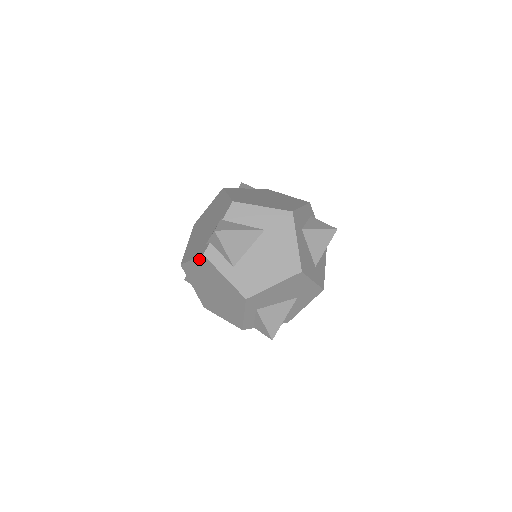
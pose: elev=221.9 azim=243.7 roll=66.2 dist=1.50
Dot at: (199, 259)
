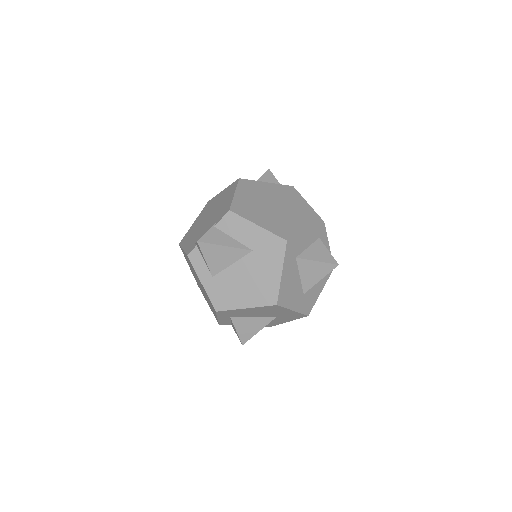
Dot at: (186, 255)
